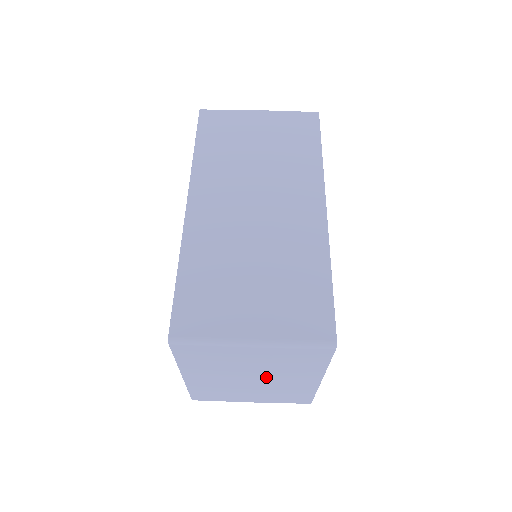
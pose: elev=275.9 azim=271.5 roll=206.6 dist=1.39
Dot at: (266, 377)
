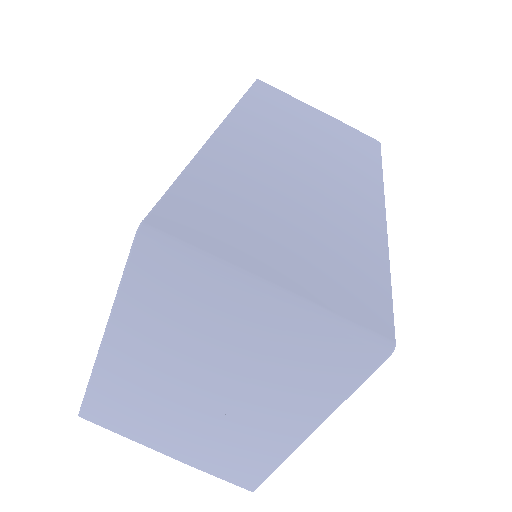
Dot at: (233, 393)
